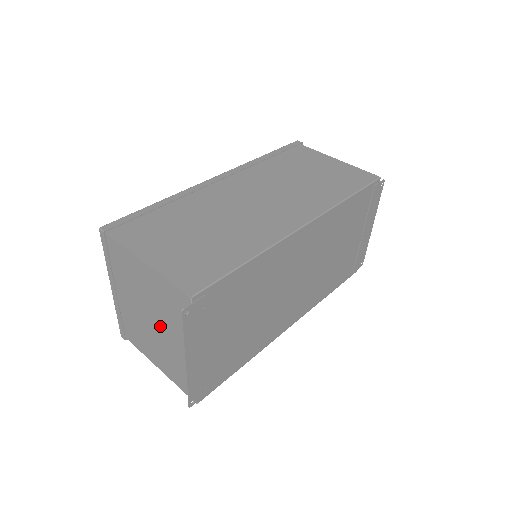
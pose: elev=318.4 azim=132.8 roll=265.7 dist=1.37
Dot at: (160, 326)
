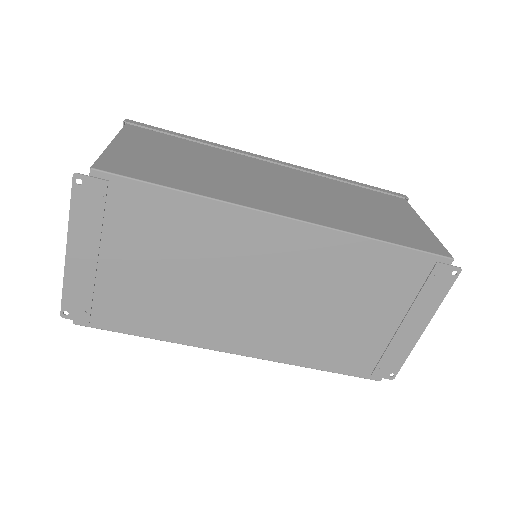
Dot at: occluded
